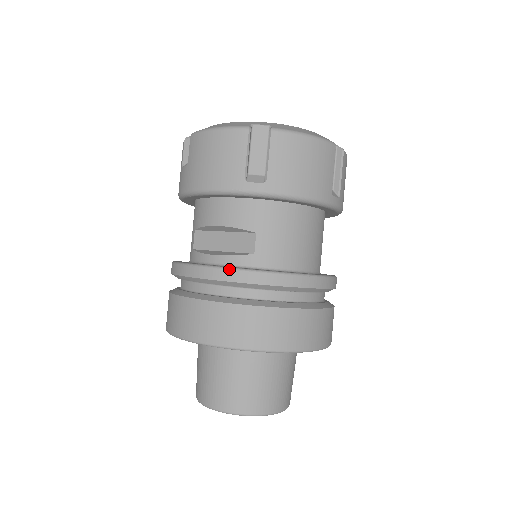
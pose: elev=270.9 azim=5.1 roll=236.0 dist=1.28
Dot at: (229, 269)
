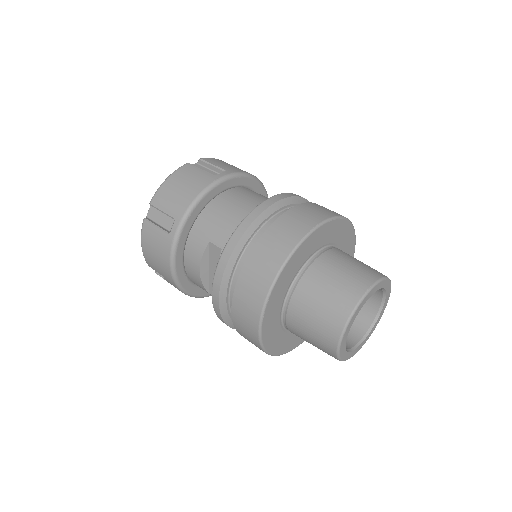
Dot at: (215, 271)
